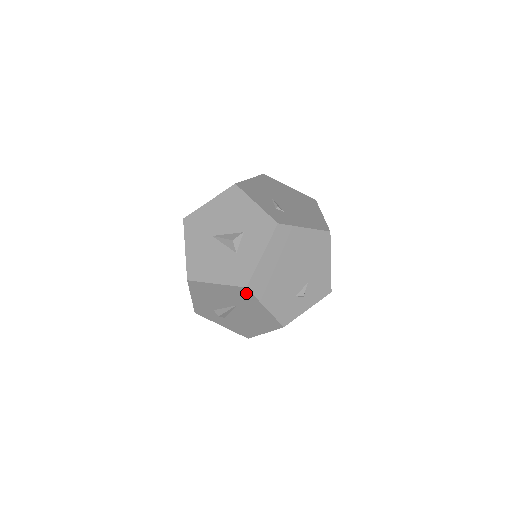
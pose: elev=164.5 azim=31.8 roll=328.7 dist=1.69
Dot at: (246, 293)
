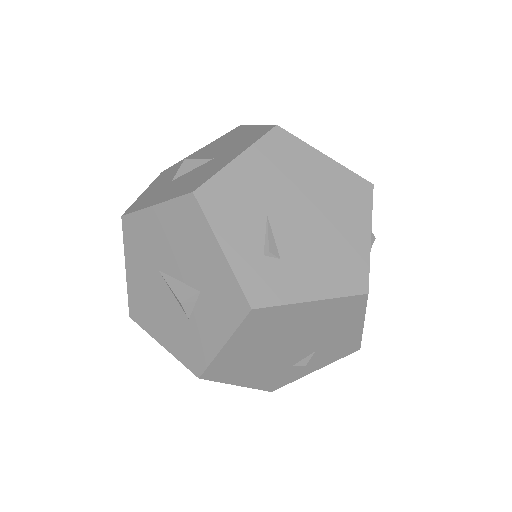
Dot at: occluded
